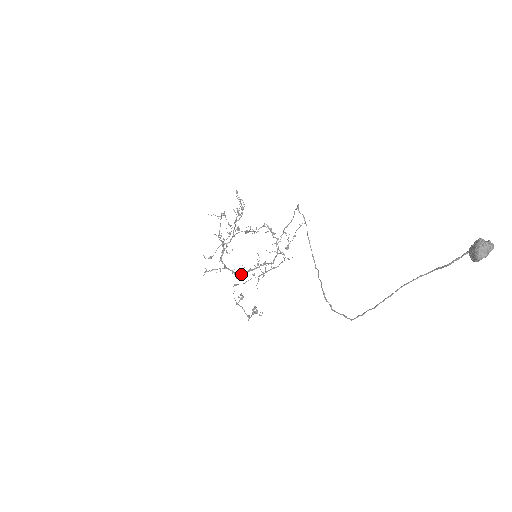
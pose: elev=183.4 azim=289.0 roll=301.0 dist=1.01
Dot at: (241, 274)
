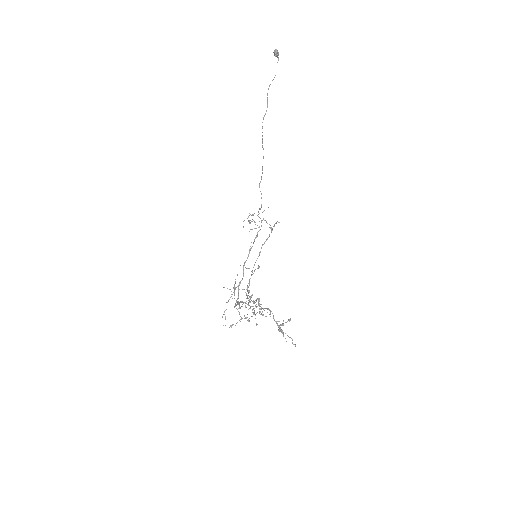
Dot at: occluded
